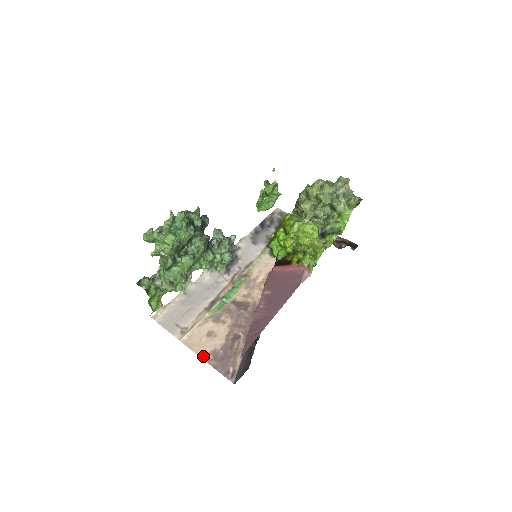
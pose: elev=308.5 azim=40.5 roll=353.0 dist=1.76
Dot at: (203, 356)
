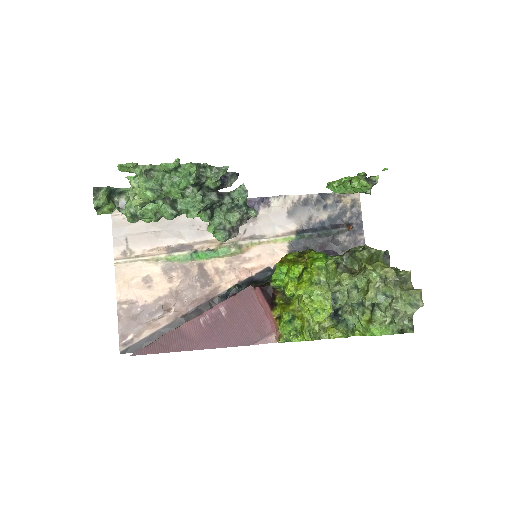
Dot at: (120, 298)
